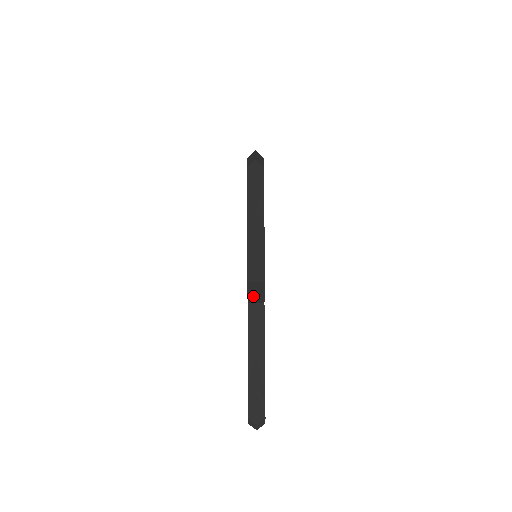
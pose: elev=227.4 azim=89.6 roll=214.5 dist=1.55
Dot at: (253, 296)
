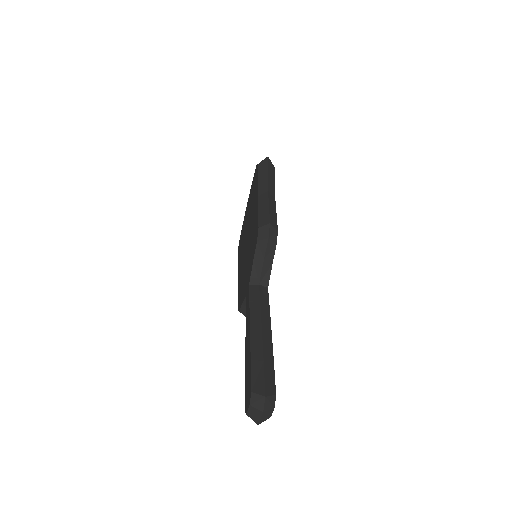
Dot at: (258, 271)
